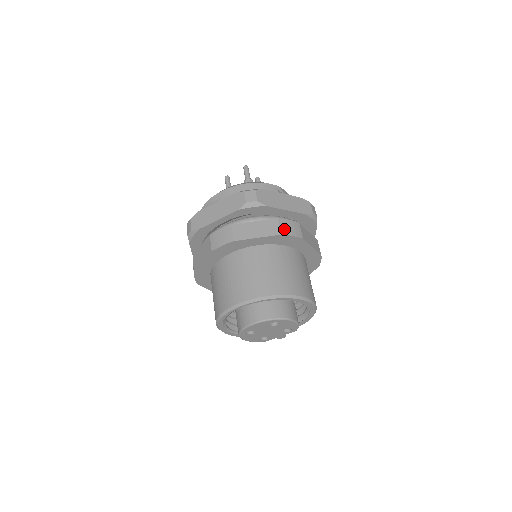
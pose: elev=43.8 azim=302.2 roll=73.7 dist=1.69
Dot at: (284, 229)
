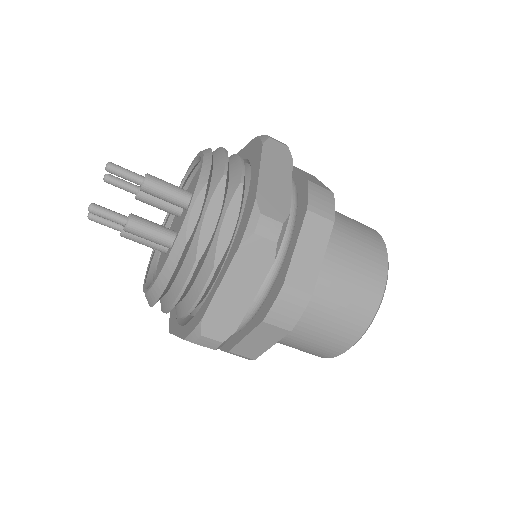
Dot at: (285, 322)
